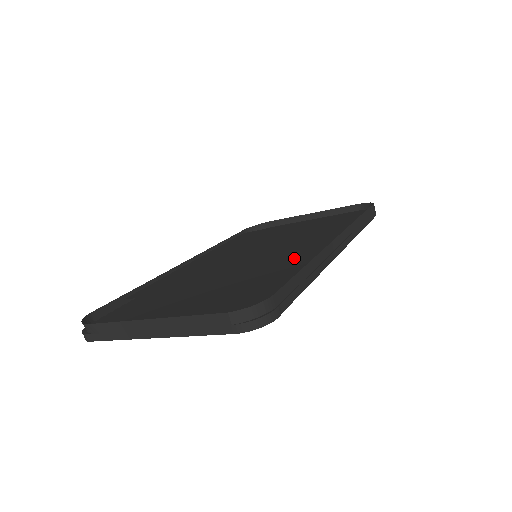
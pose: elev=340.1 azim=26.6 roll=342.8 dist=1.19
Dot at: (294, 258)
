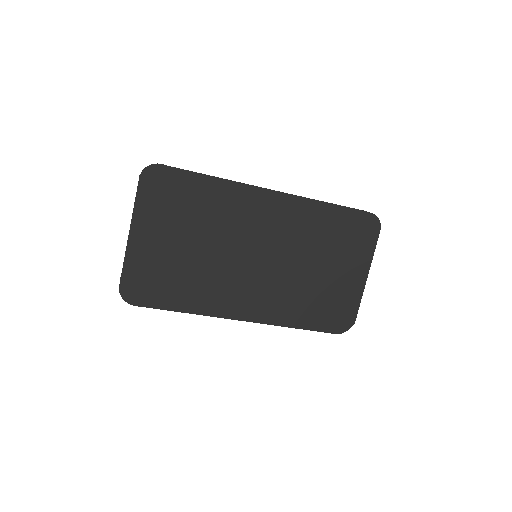
Dot at: occluded
